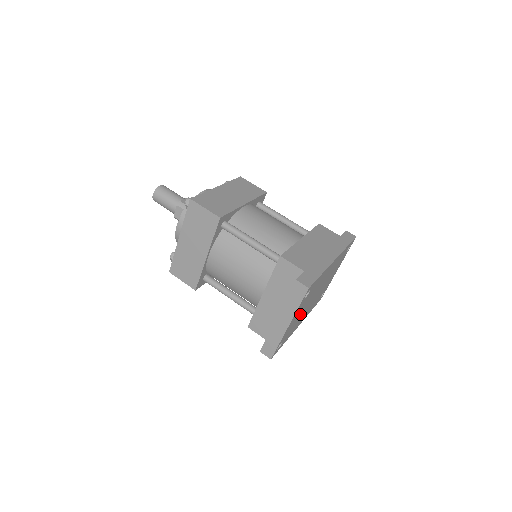
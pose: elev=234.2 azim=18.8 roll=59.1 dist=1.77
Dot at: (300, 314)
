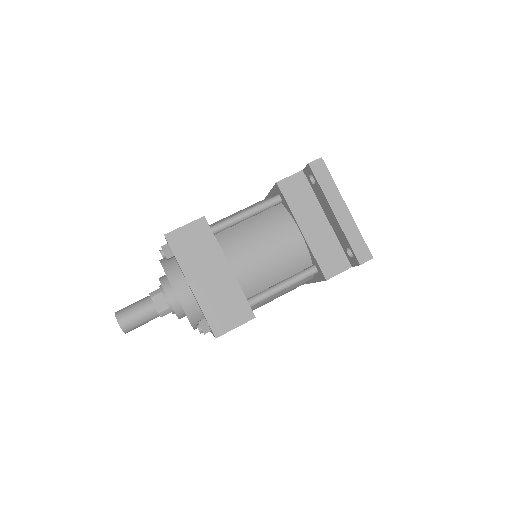
Dot at: occluded
